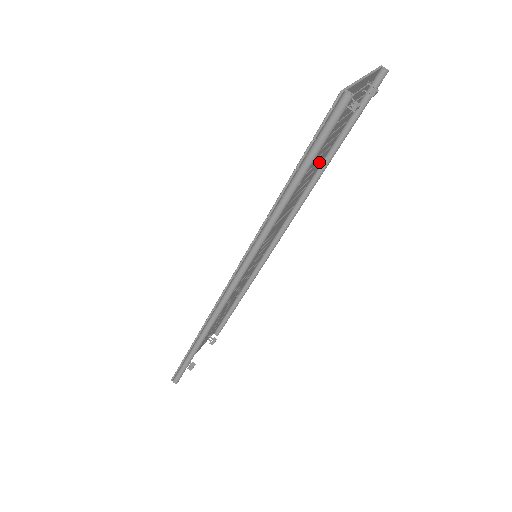
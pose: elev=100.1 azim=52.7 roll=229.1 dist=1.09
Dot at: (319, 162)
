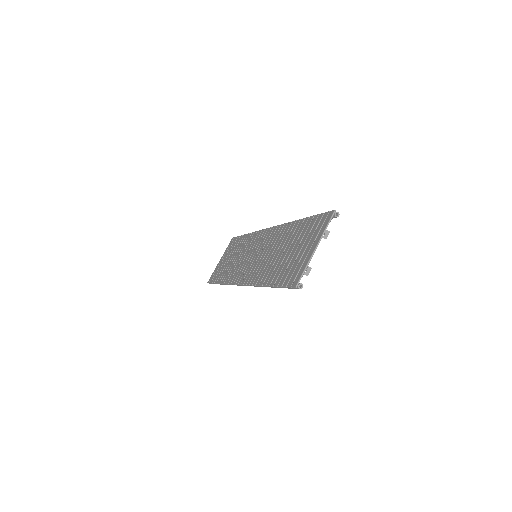
Dot at: (295, 231)
